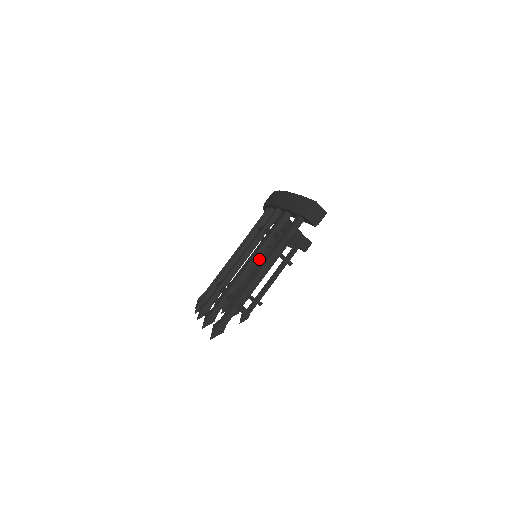
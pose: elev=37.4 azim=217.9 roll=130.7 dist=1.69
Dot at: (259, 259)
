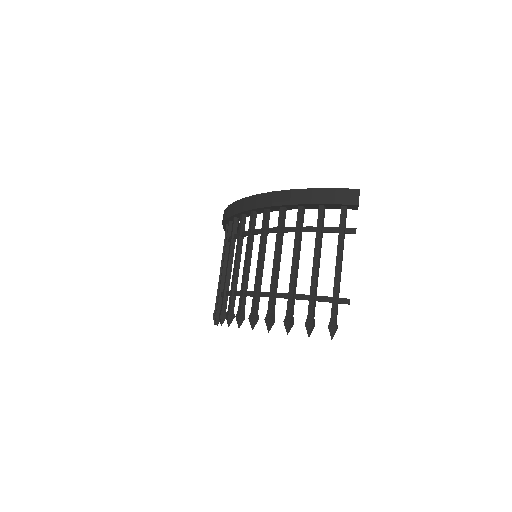
Dot at: occluded
